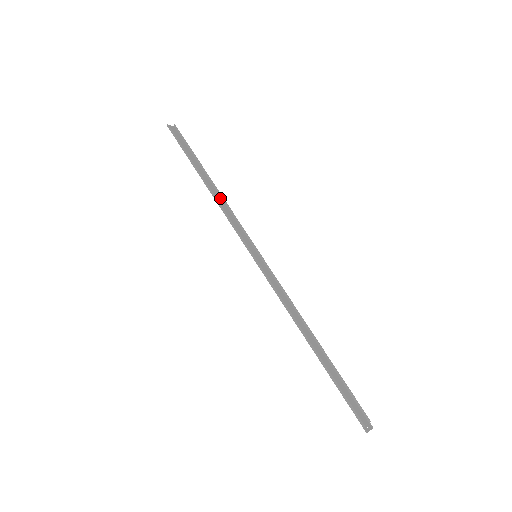
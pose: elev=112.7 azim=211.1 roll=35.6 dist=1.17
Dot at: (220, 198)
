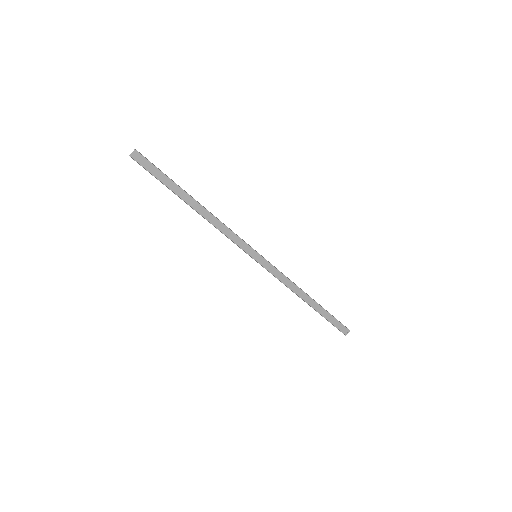
Dot at: (211, 215)
